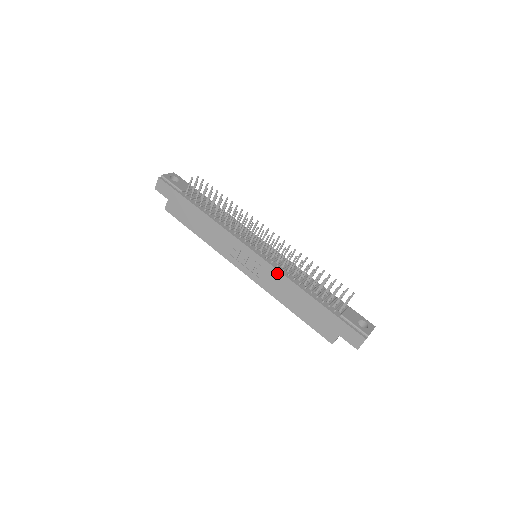
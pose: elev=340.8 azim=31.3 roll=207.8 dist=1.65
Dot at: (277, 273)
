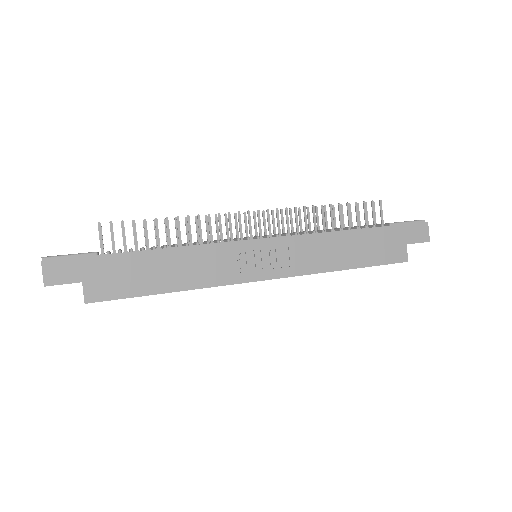
Dot at: (305, 239)
